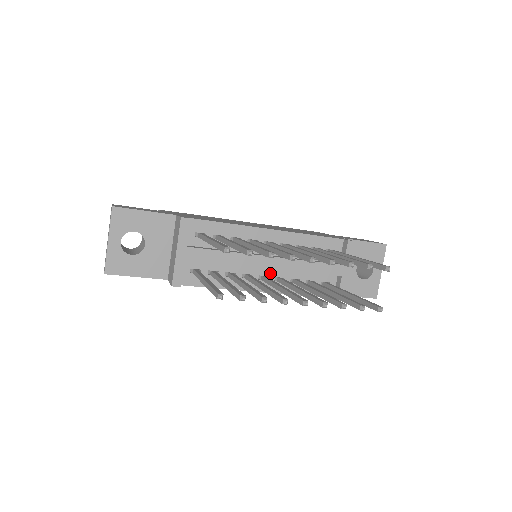
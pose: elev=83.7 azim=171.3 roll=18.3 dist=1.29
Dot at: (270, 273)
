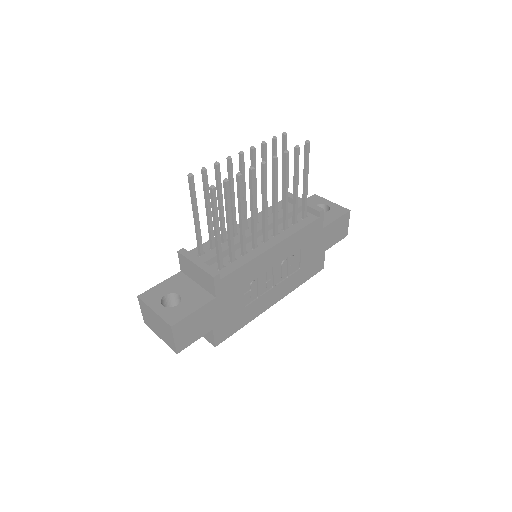
Dot at: occluded
